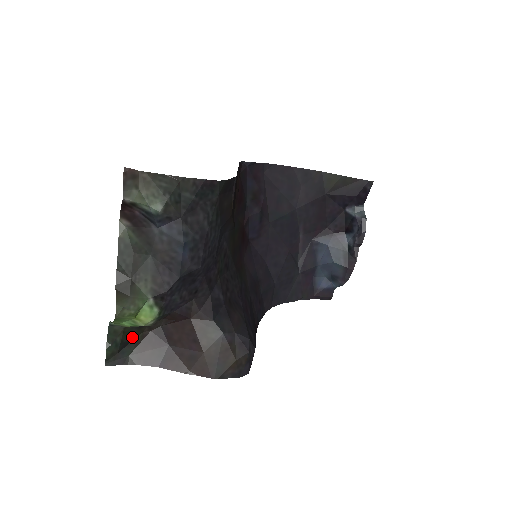
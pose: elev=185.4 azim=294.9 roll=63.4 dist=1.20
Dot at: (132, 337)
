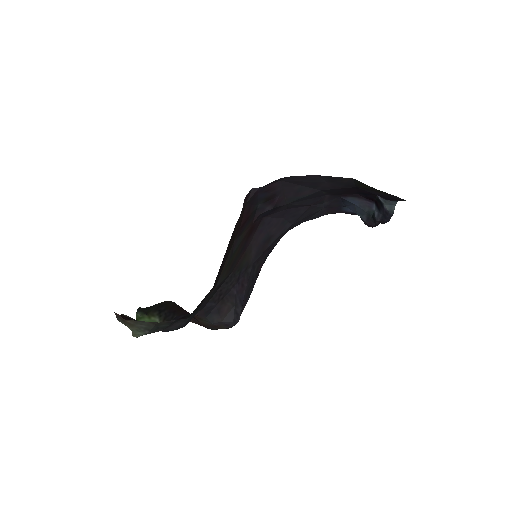
Dot at: (155, 305)
